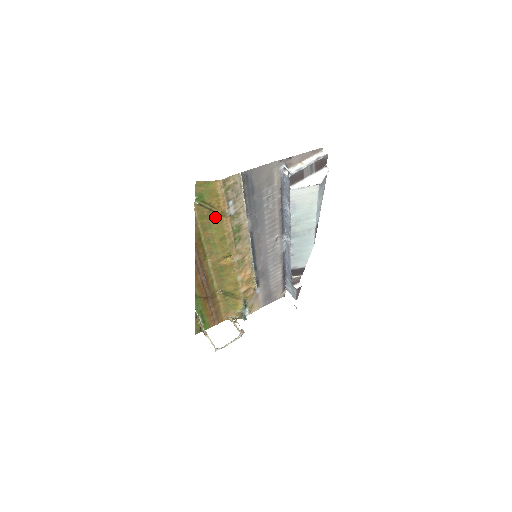
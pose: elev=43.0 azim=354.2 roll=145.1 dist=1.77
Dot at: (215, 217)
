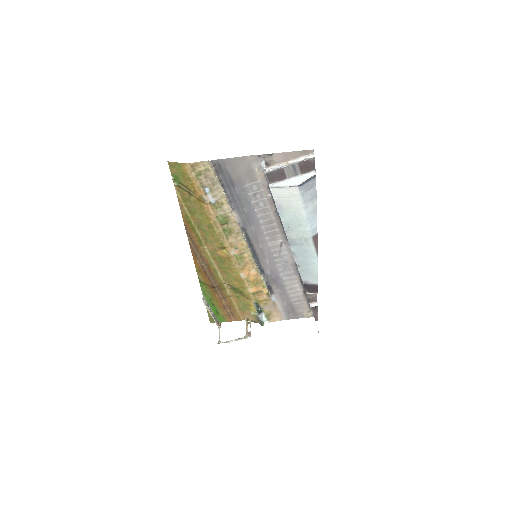
Dot at: (196, 202)
